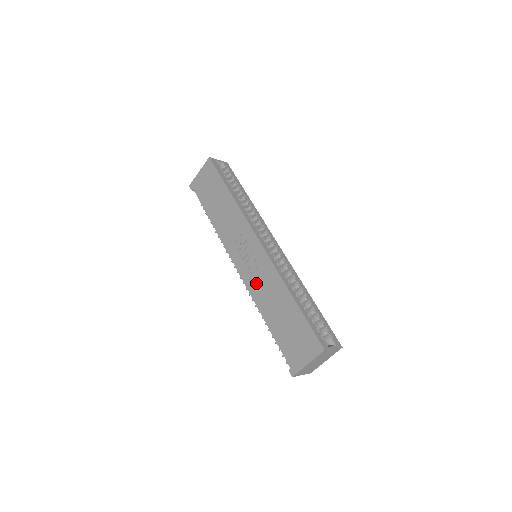
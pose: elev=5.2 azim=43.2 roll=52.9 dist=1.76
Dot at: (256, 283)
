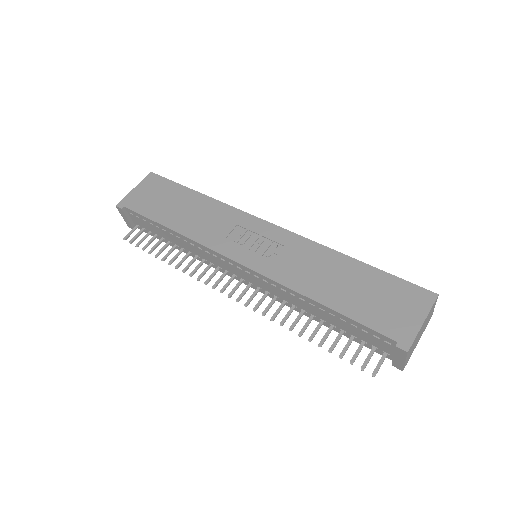
Dot at: (285, 266)
